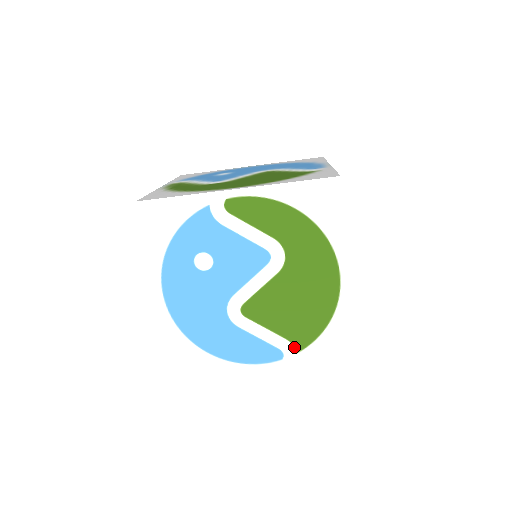
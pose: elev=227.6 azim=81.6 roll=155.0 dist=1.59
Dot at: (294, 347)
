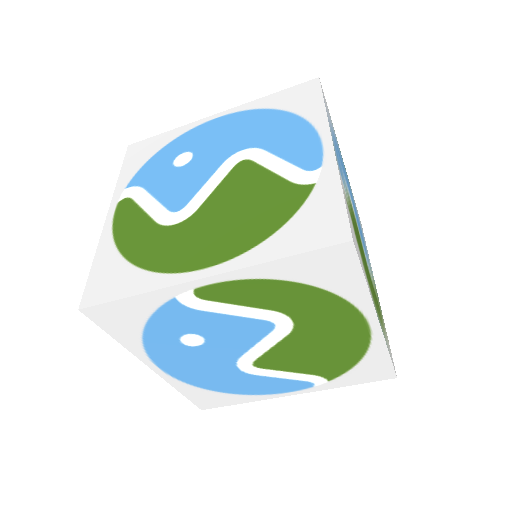
Dot at: (324, 378)
